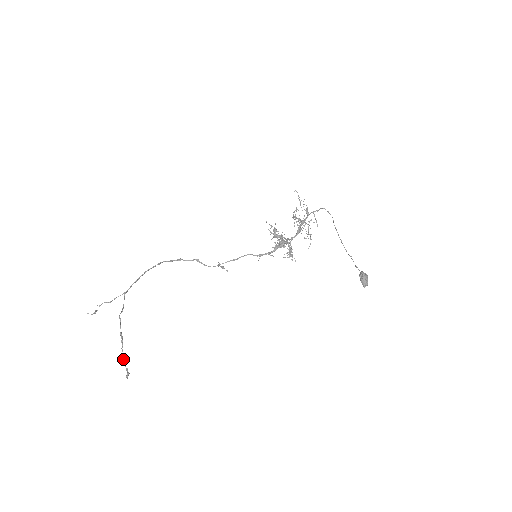
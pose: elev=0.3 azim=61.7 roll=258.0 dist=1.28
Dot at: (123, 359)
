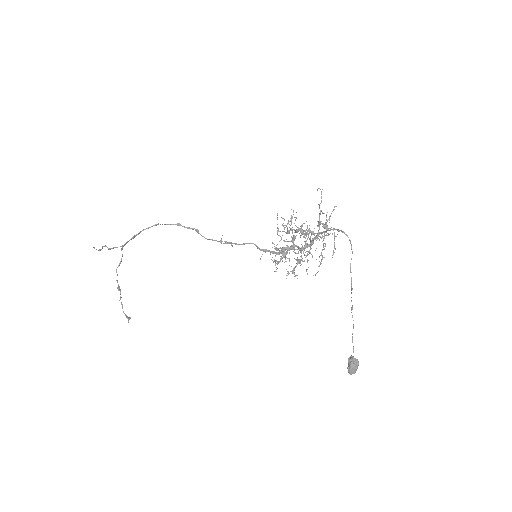
Dot at: (122, 308)
